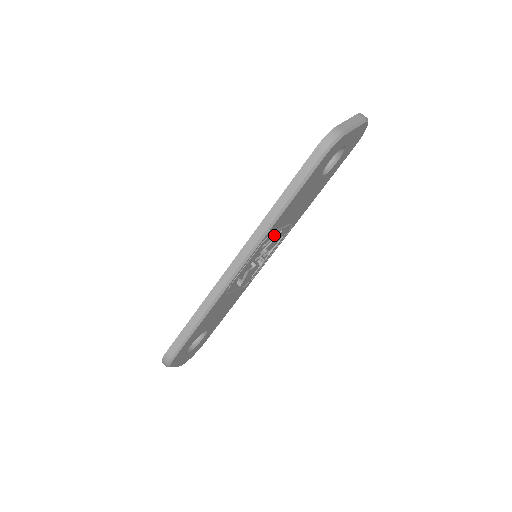
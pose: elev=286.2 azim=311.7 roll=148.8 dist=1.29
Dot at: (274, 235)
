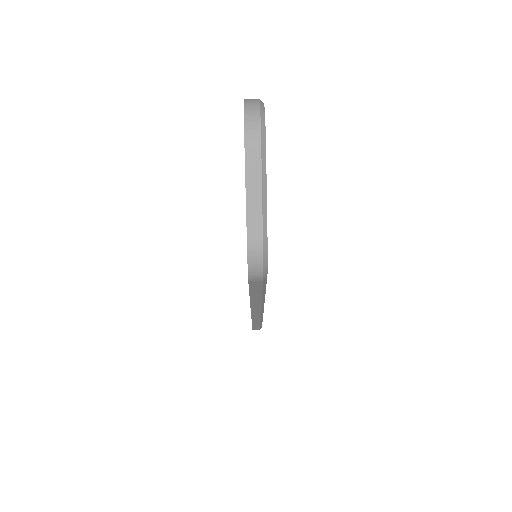
Dot at: occluded
